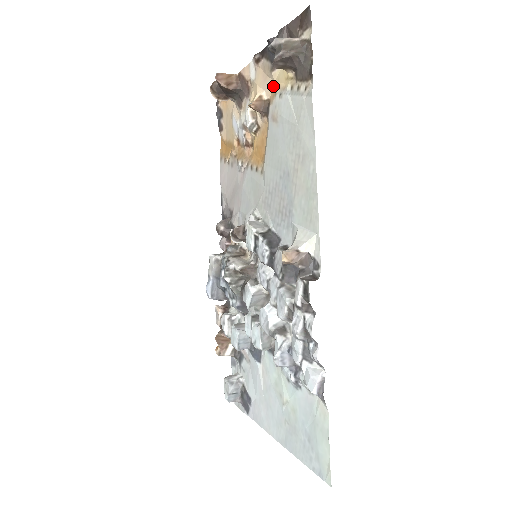
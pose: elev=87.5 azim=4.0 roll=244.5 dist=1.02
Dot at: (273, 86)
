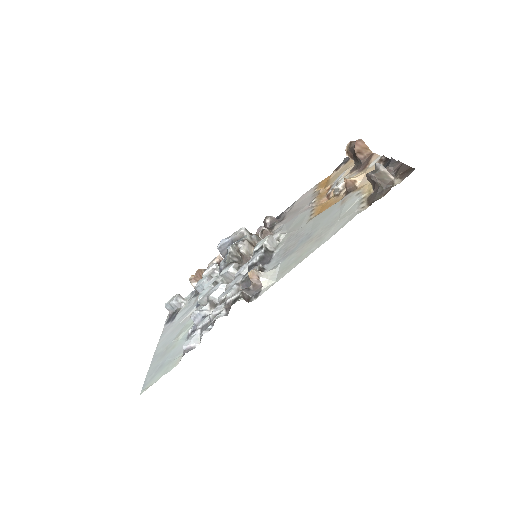
Dot at: (366, 184)
